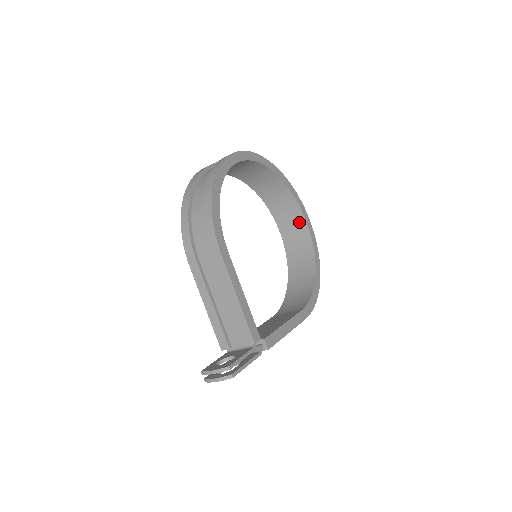
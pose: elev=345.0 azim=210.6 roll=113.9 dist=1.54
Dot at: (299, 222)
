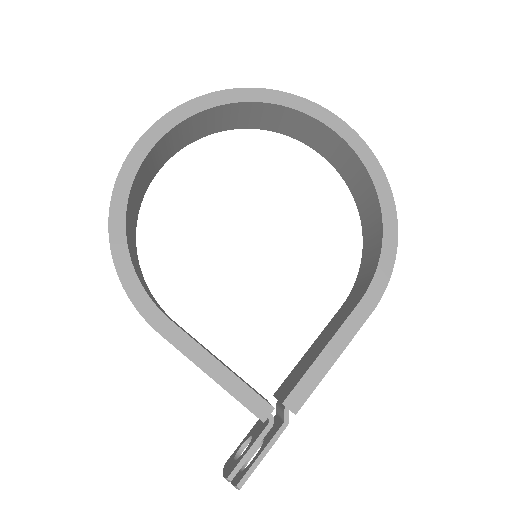
Dot at: (326, 134)
